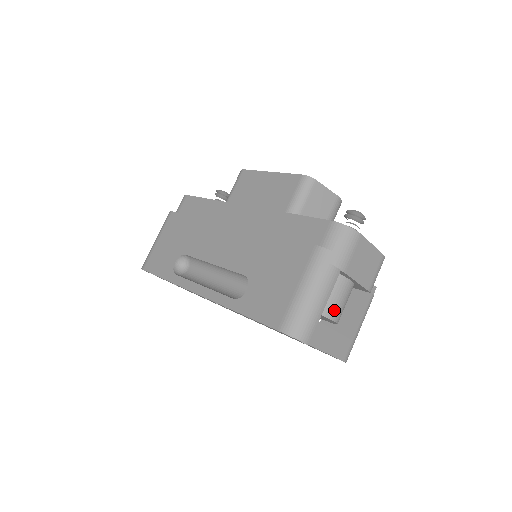
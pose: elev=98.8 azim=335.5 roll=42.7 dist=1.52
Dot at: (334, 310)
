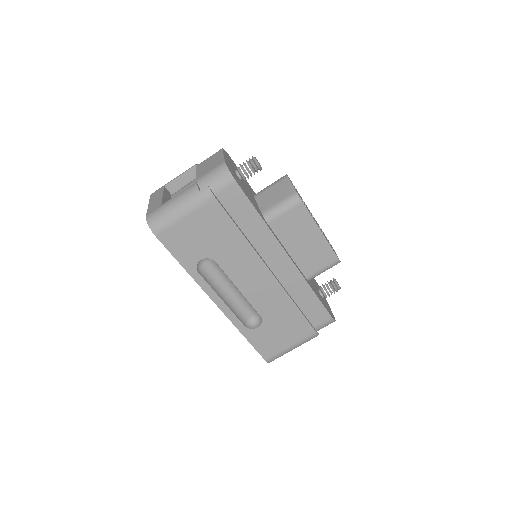
Dot at: occluded
